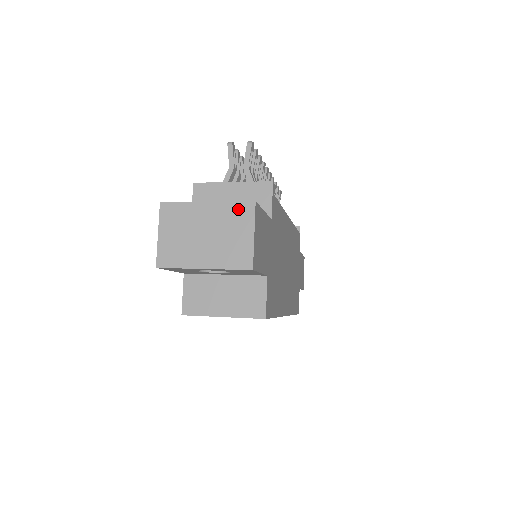
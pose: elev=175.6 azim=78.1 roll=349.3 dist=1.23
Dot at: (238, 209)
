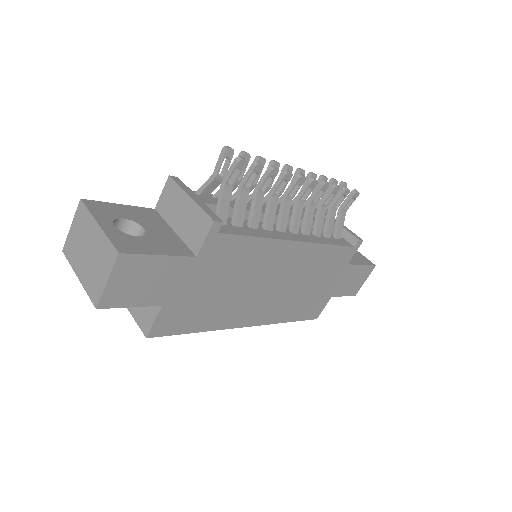
Dot at: (109, 249)
